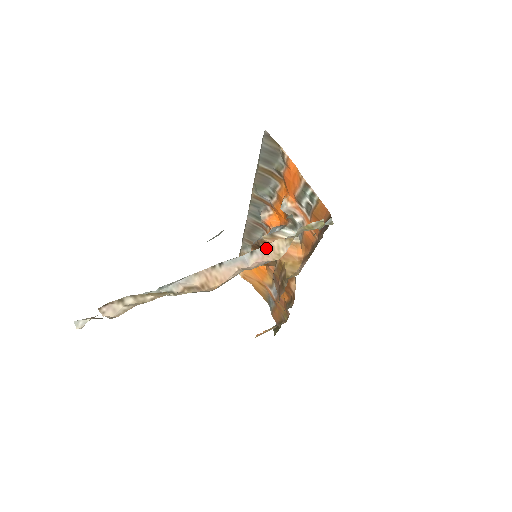
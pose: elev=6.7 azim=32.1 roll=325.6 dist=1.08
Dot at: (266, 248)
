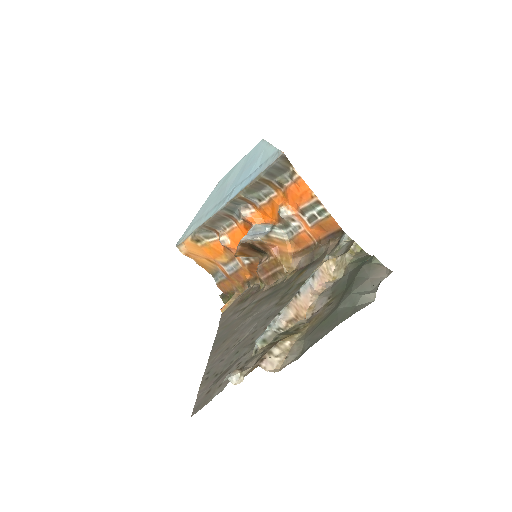
Dot at: (320, 271)
